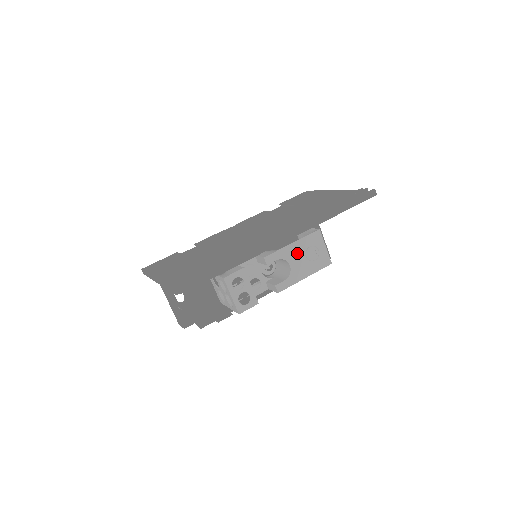
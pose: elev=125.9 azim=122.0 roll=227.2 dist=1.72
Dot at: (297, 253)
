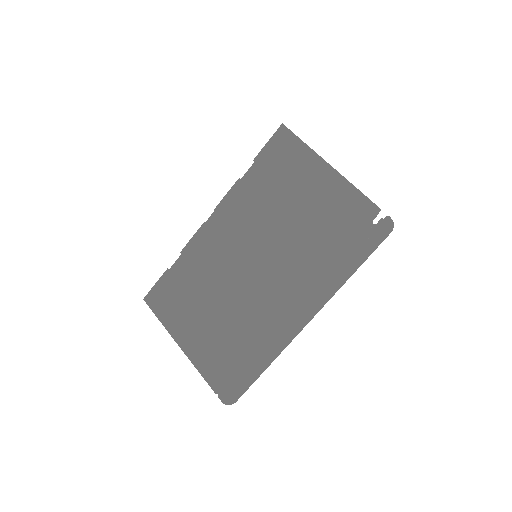
Dot at: occluded
